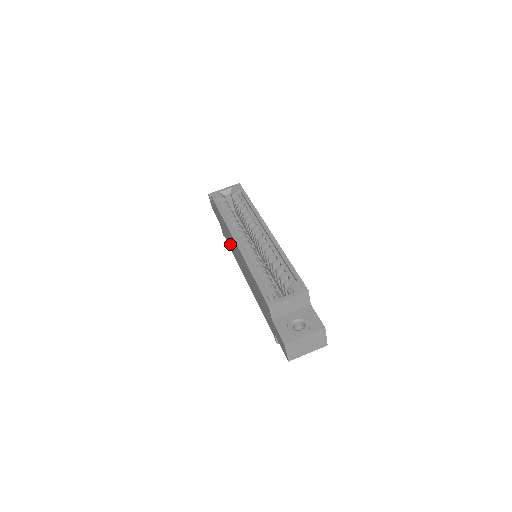
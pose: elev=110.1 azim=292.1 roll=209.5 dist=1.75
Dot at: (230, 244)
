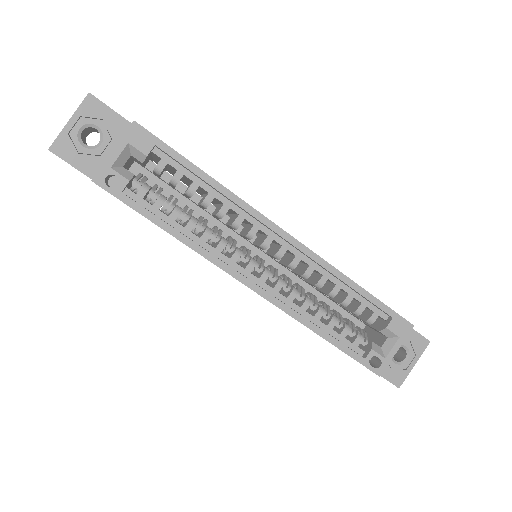
Dot at: occluded
